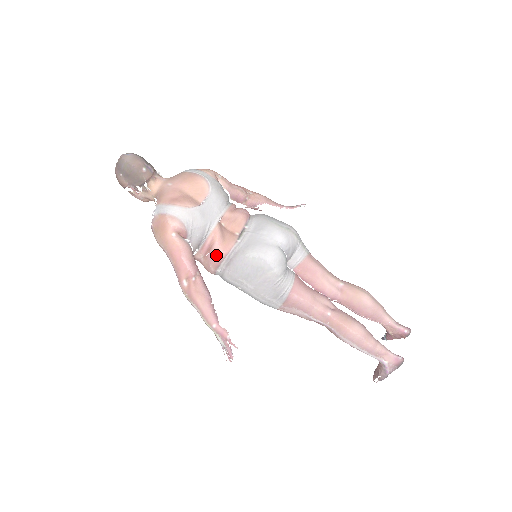
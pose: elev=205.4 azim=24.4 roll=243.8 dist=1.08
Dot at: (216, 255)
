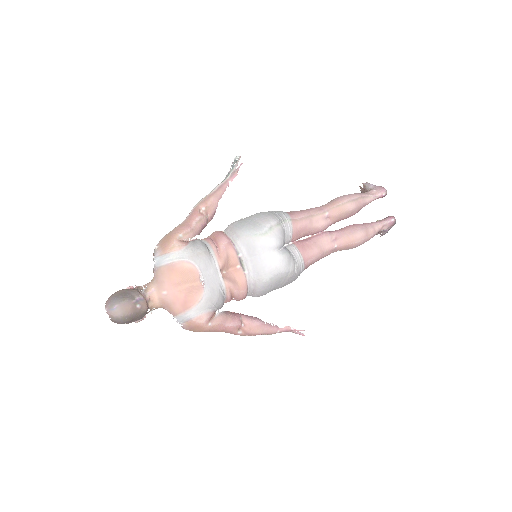
Dot at: (241, 297)
